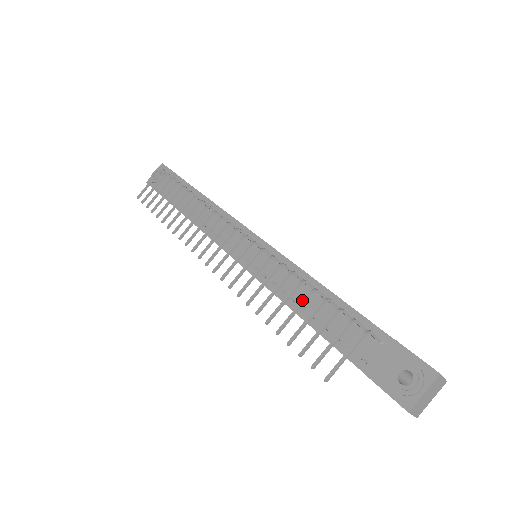
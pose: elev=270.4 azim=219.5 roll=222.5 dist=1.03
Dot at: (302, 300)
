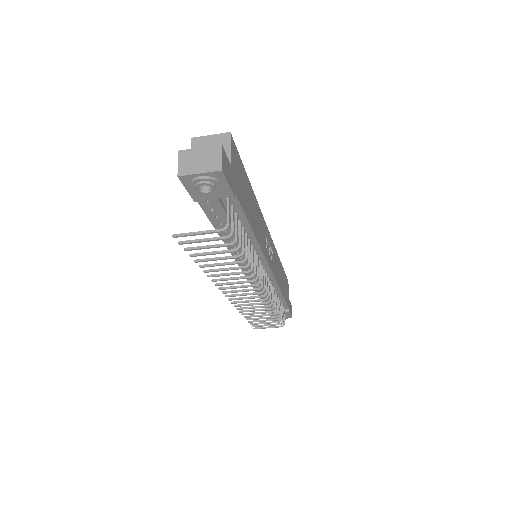
Dot at: occluded
